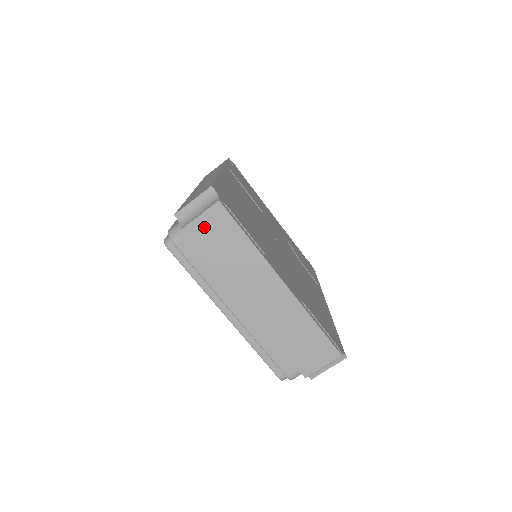
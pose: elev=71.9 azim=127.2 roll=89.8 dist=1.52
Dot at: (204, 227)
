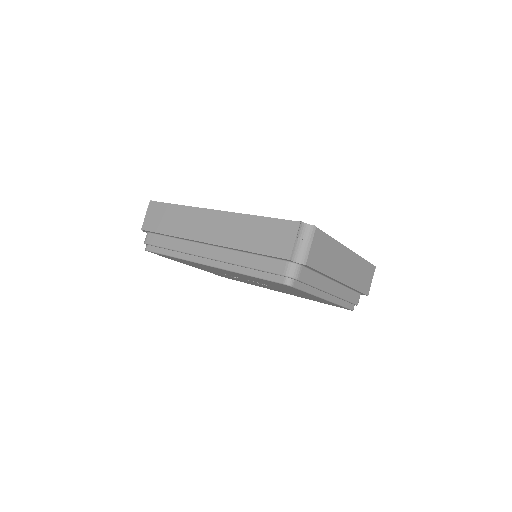
Dot at: (314, 252)
